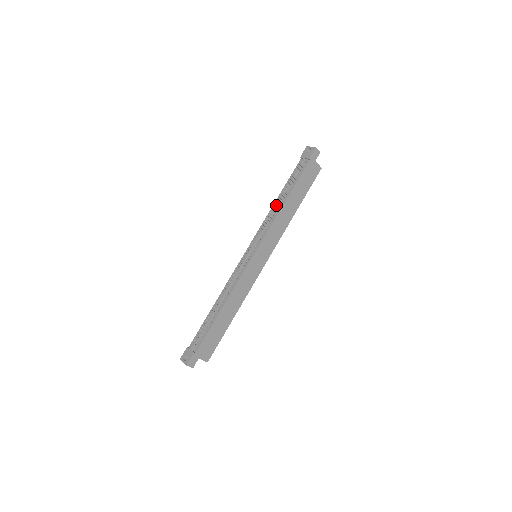
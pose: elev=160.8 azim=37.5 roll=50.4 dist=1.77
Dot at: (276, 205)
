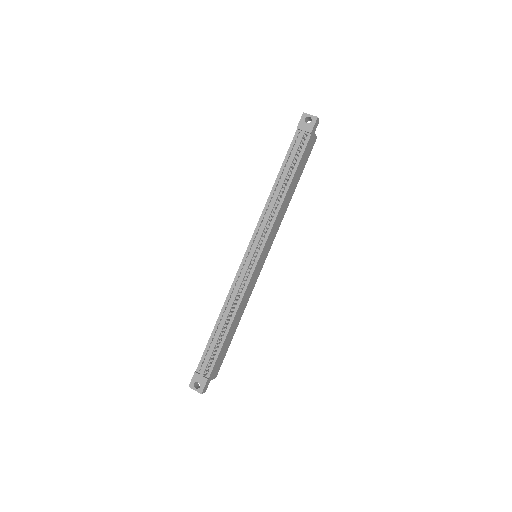
Dot at: (277, 195)
